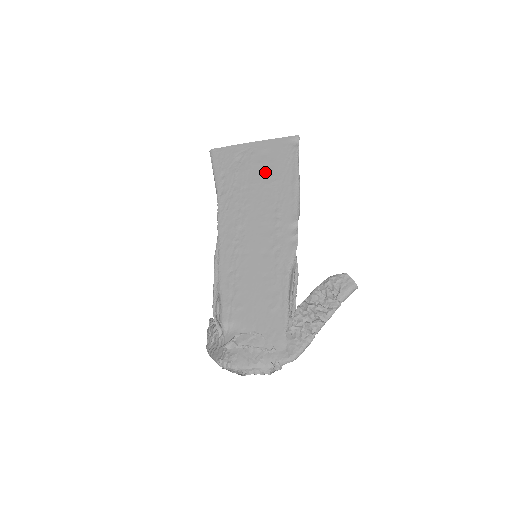
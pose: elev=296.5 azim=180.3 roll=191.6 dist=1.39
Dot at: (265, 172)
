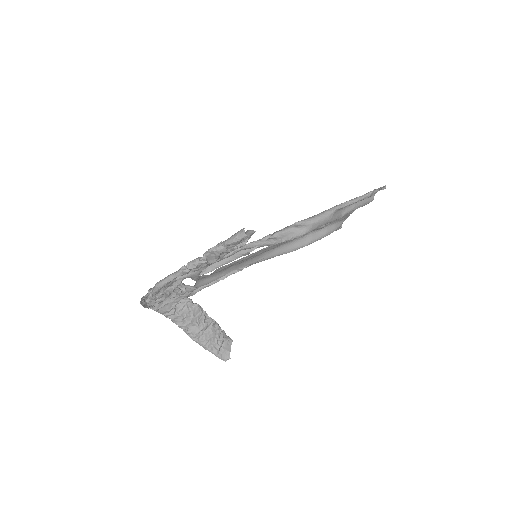
Dot at: occluded
